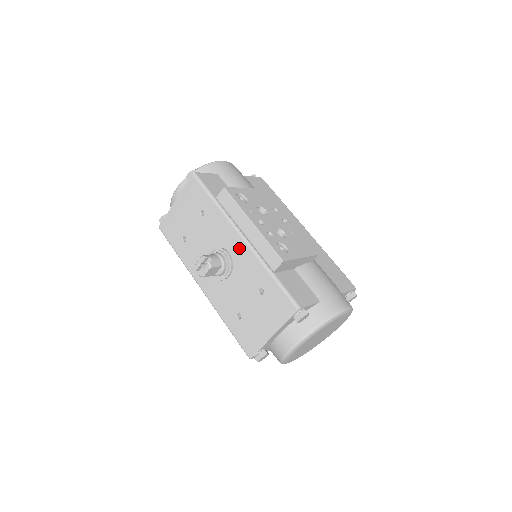
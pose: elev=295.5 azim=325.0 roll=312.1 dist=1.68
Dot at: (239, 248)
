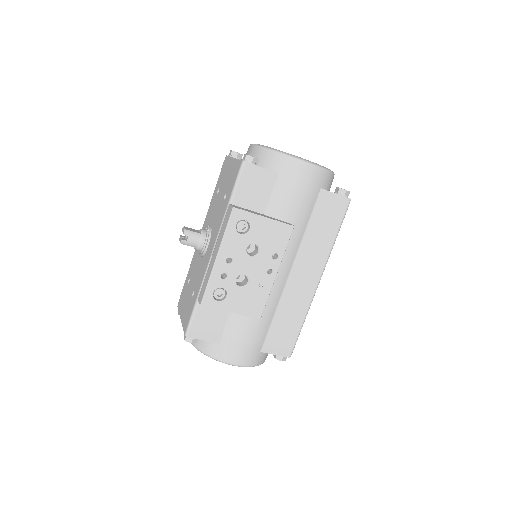
Dot at: (208, 254)
